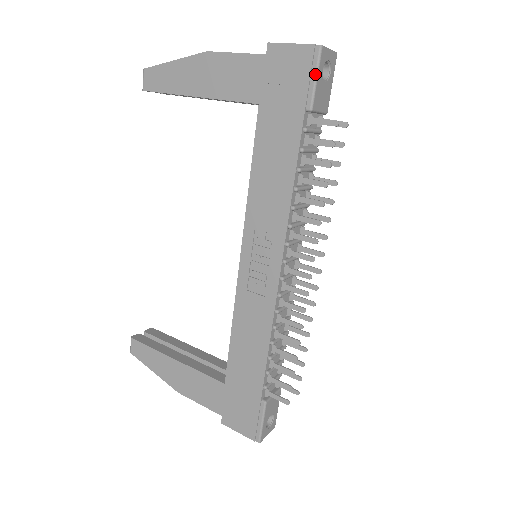
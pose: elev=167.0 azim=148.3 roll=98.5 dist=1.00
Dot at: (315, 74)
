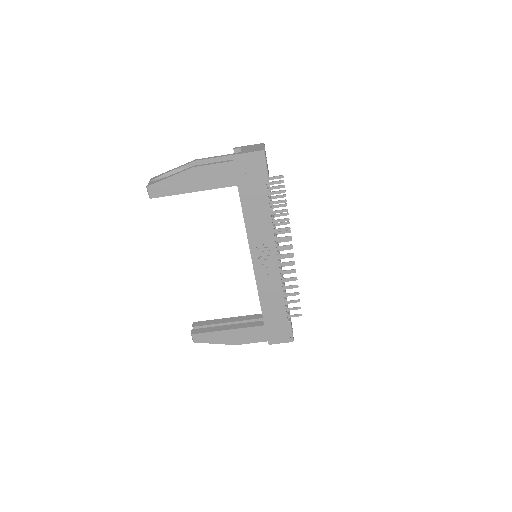
Dot at: (265, 164)
